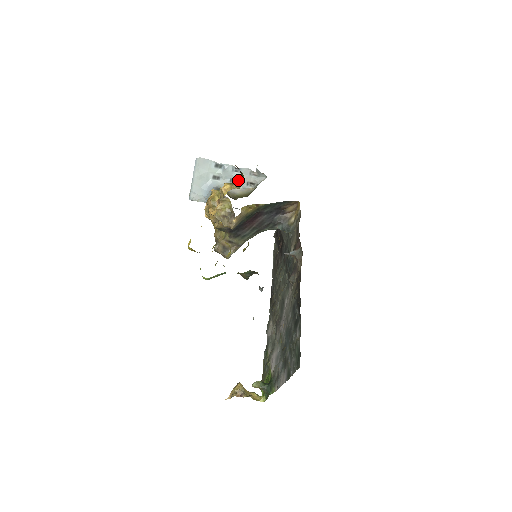
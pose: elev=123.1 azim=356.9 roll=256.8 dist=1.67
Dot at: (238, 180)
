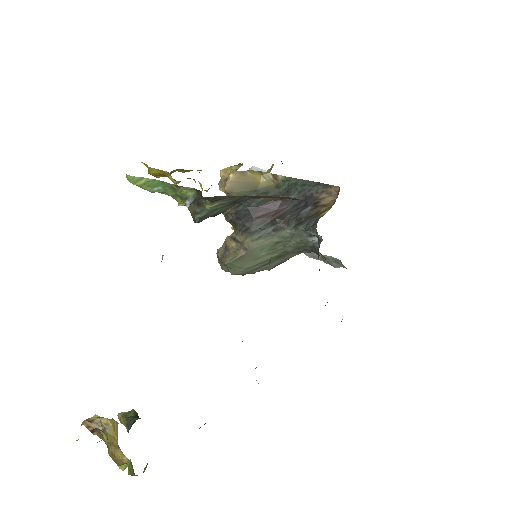
Dot at: (272, 165)
